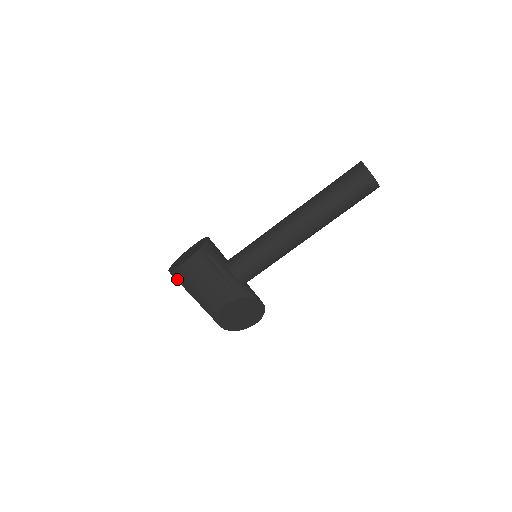
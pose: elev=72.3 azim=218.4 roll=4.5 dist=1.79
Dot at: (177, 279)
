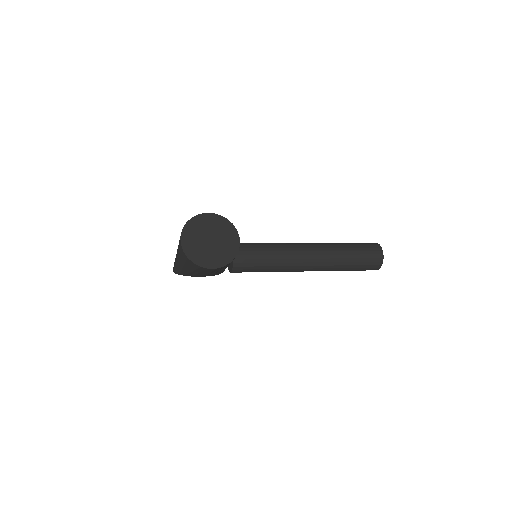
Dot at: (186, 261)
